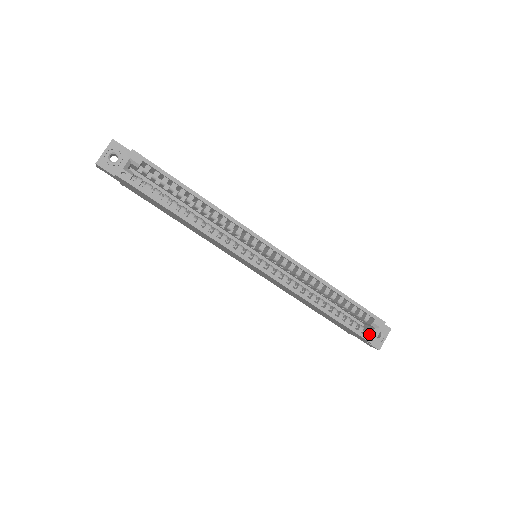
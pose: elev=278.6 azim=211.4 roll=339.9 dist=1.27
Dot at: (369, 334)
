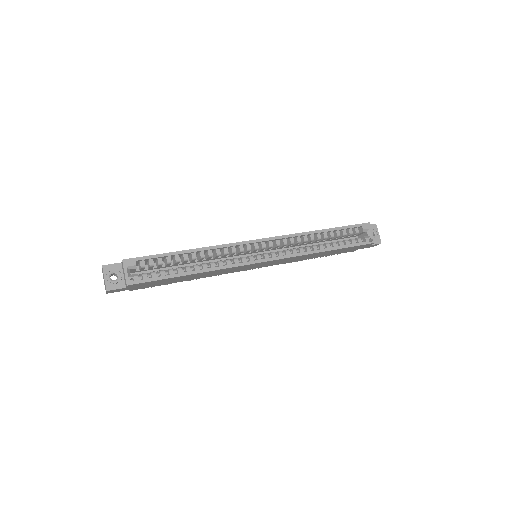
Dot at: (367, 239)
